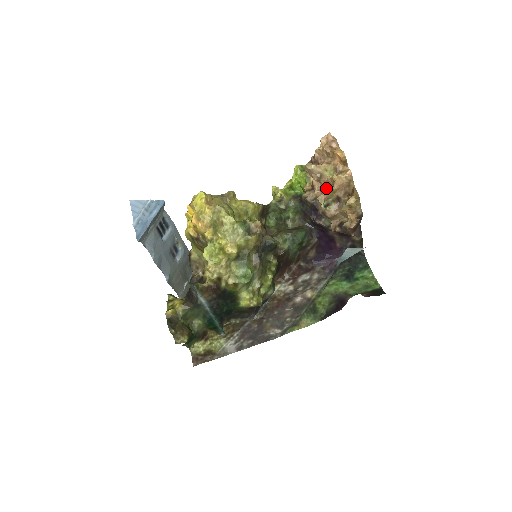
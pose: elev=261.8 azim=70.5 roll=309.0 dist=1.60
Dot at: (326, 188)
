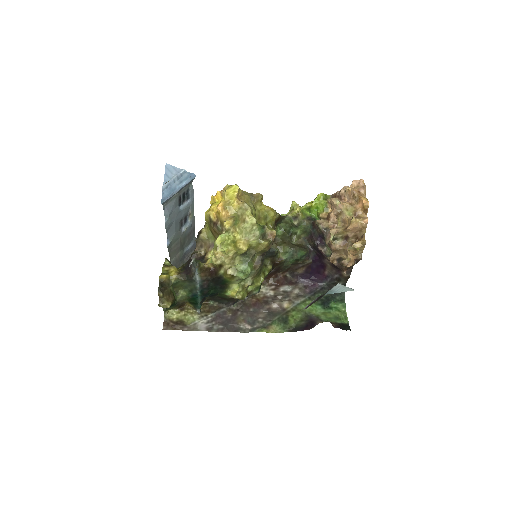
Dot at: (340, 224)
